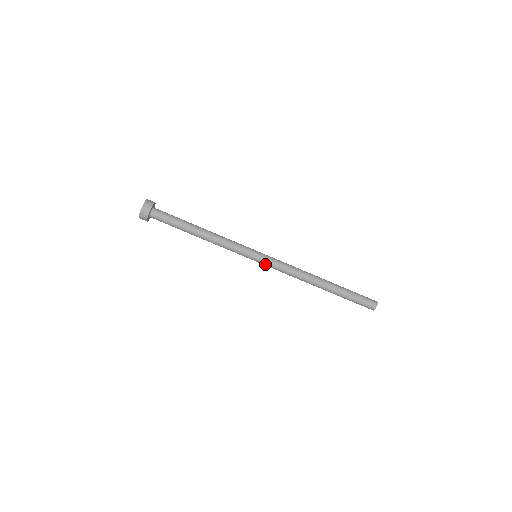
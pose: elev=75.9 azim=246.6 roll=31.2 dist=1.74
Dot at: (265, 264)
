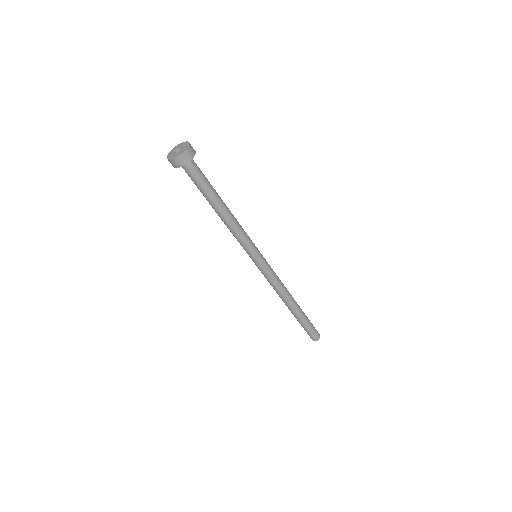
Dot at: (257, 266)
